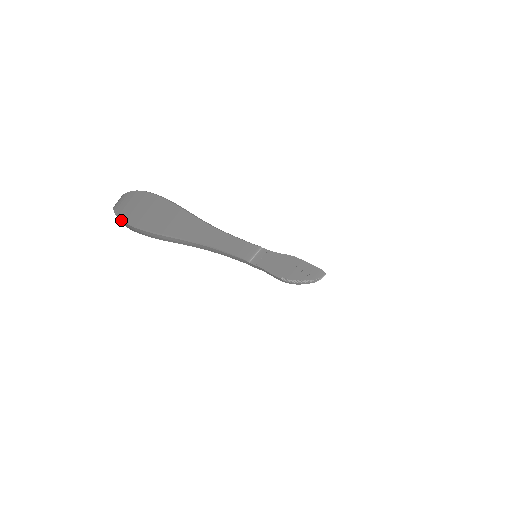
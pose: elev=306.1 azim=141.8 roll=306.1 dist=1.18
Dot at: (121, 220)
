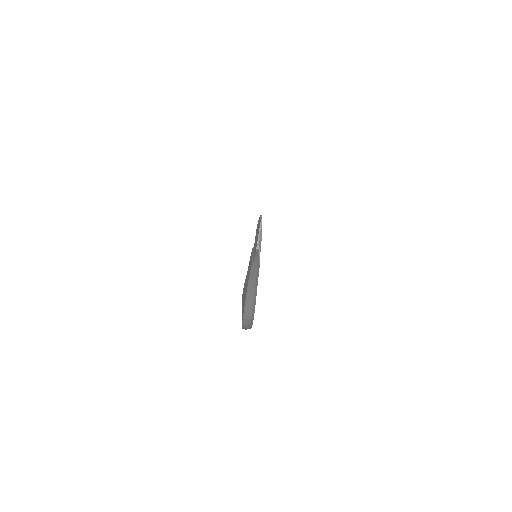
Dot at: occluded
